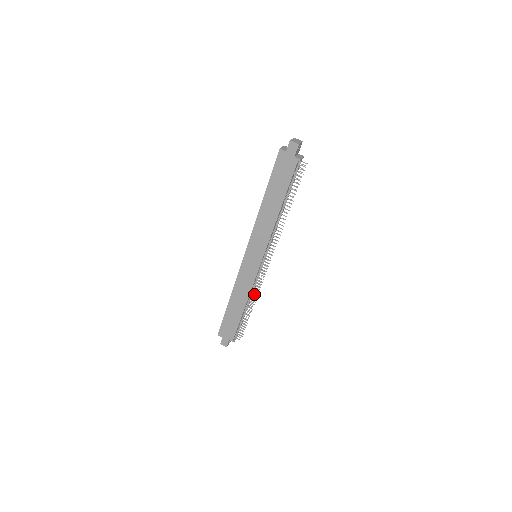
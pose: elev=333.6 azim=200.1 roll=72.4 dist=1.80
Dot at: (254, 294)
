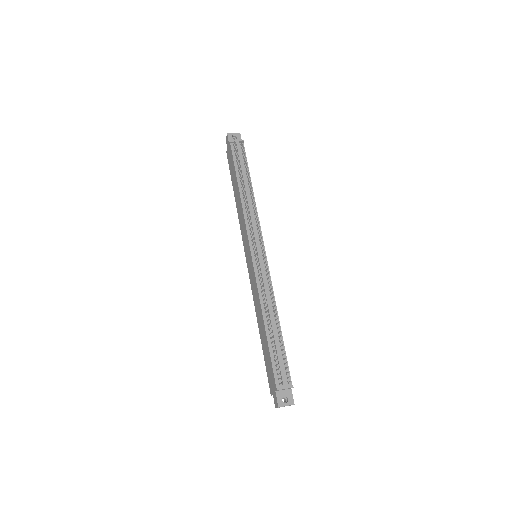
Dot at: (264, 298)
